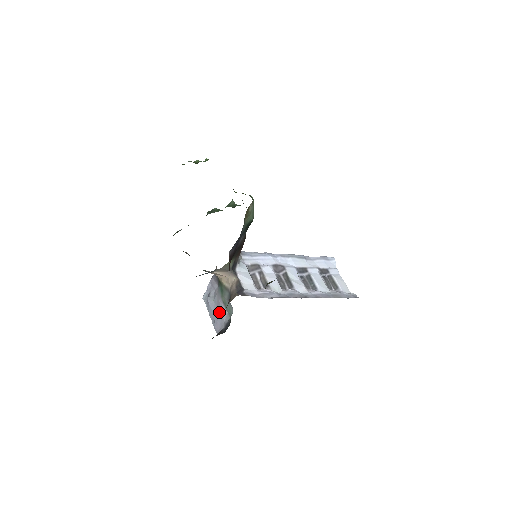
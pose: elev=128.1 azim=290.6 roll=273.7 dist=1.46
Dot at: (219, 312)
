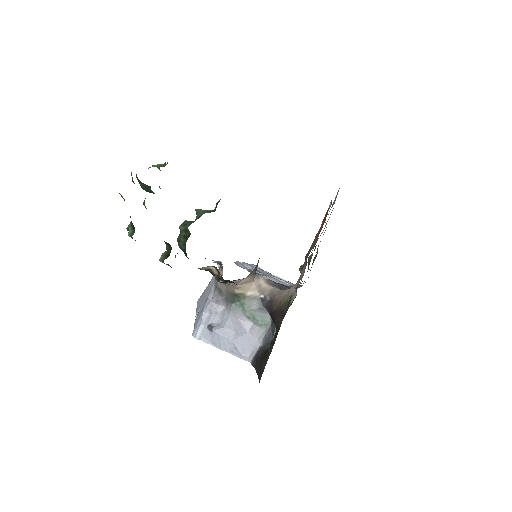
Dot at: (244, 333)
